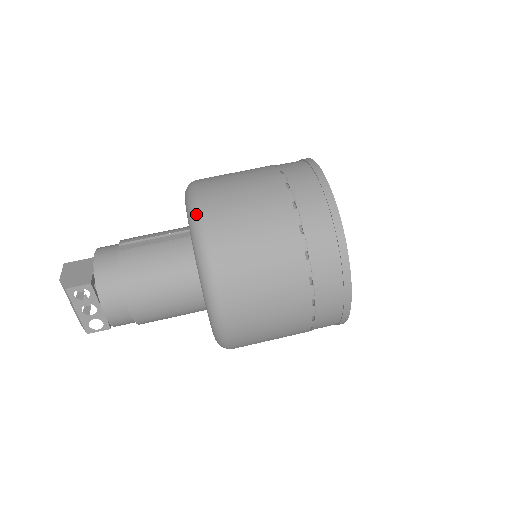
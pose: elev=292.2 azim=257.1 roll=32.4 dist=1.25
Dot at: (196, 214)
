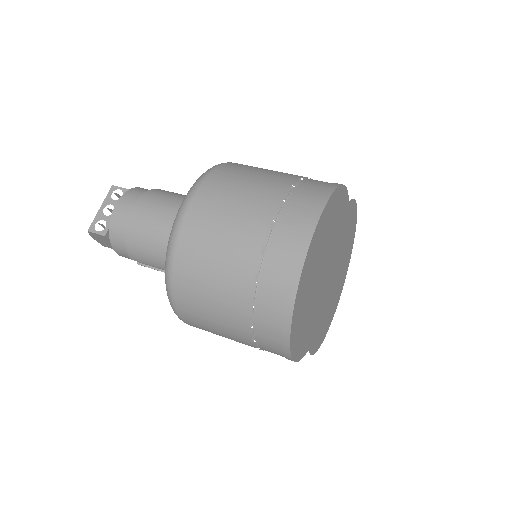
Dot at: occluded
